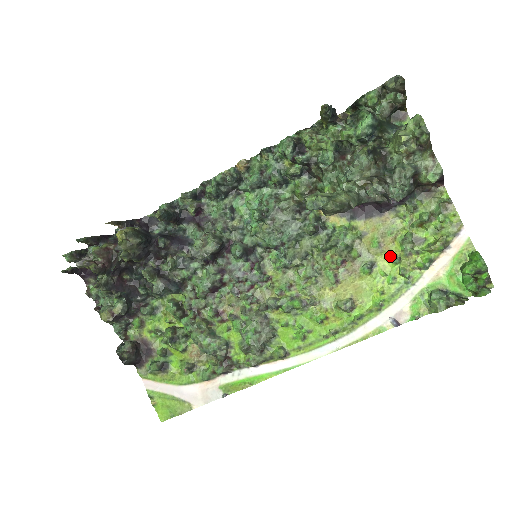
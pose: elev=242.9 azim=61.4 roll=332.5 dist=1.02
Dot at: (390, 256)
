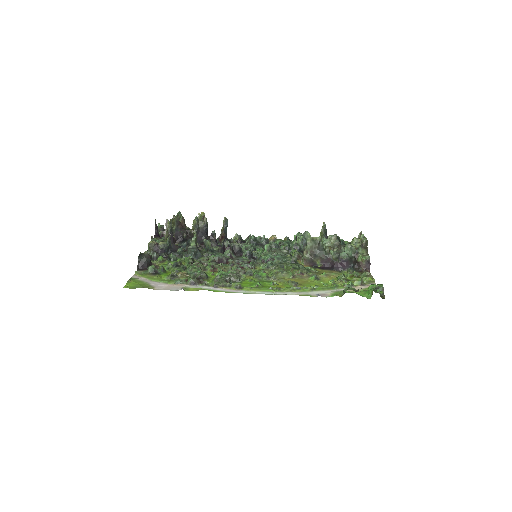
Dot at: (330, 280)
